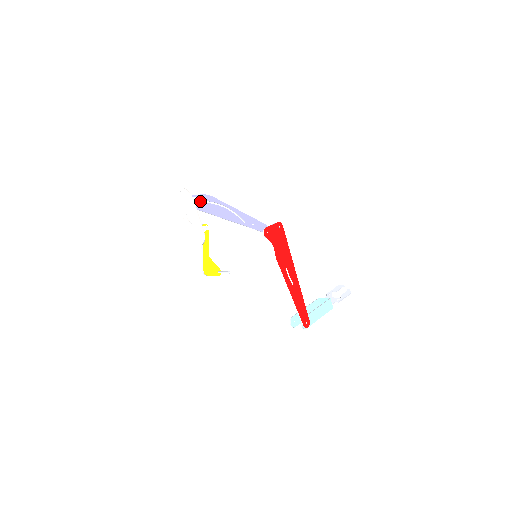
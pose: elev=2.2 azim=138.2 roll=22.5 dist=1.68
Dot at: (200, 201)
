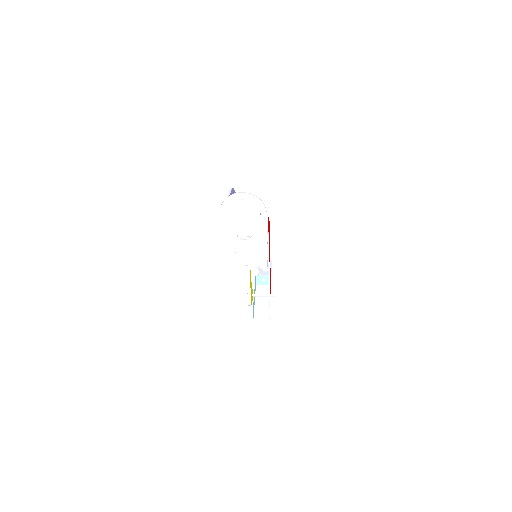
Dot at: occluded
